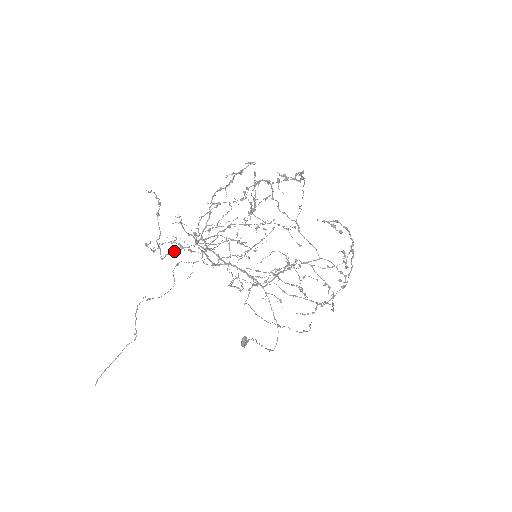
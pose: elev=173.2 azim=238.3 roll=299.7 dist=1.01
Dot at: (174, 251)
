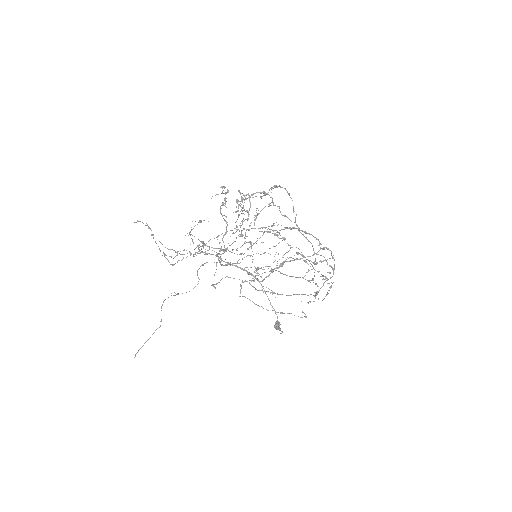
Dot at: occluded
